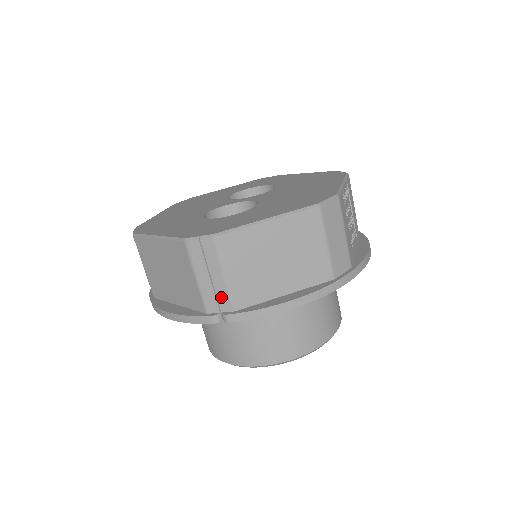
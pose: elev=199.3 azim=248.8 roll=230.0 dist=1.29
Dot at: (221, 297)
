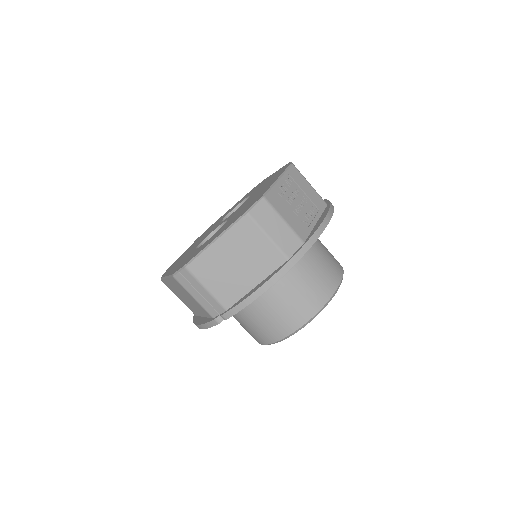
Dot at: (213, 304)
